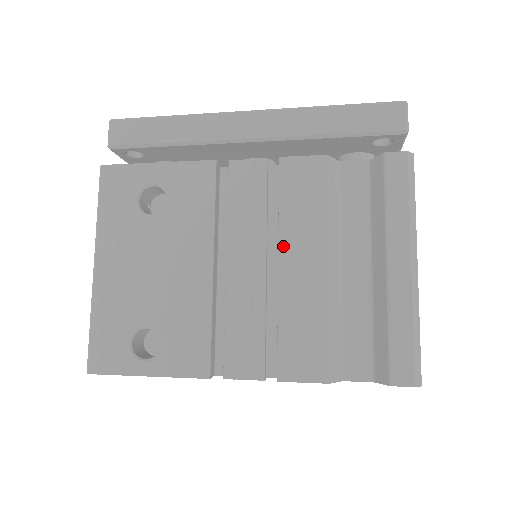
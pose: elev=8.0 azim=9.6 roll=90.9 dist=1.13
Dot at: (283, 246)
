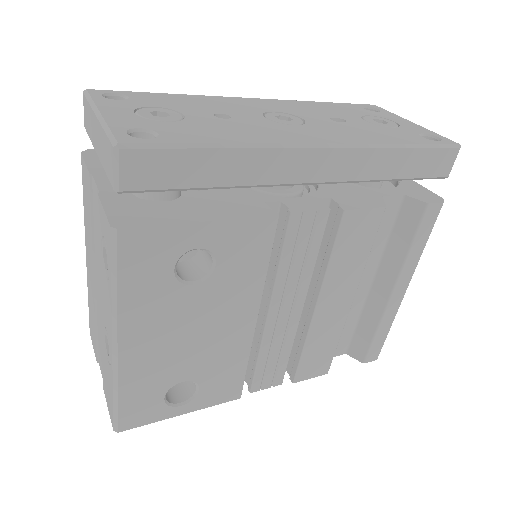
Dot at: (324, 292)
